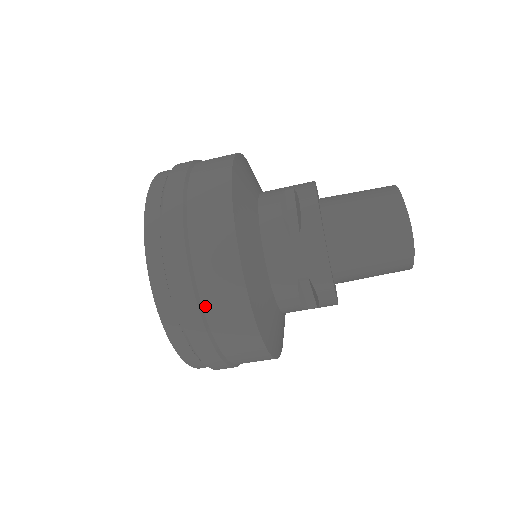
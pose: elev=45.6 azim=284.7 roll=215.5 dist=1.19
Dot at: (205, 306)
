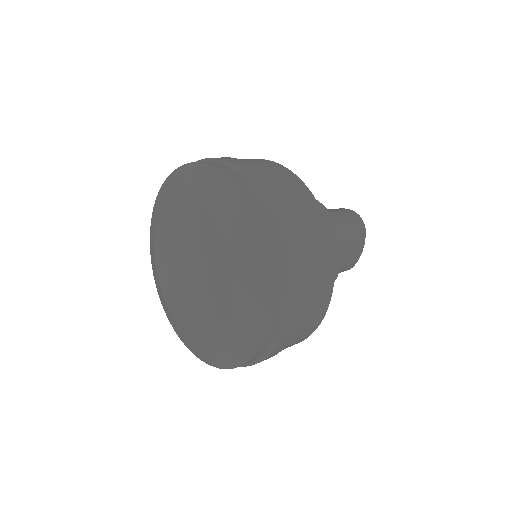
Dot at: occluded
